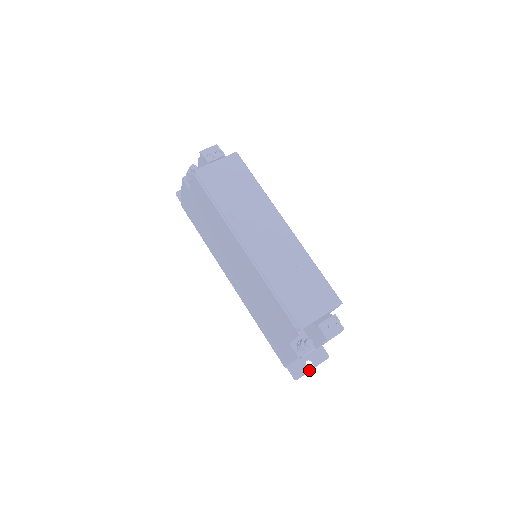
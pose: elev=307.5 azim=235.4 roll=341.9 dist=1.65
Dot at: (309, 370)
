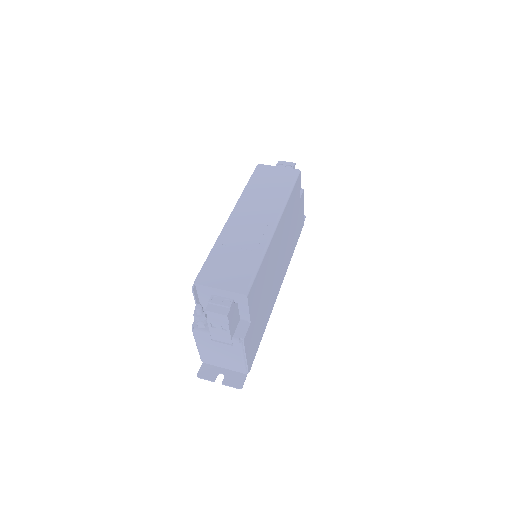
Dot at: occluded
